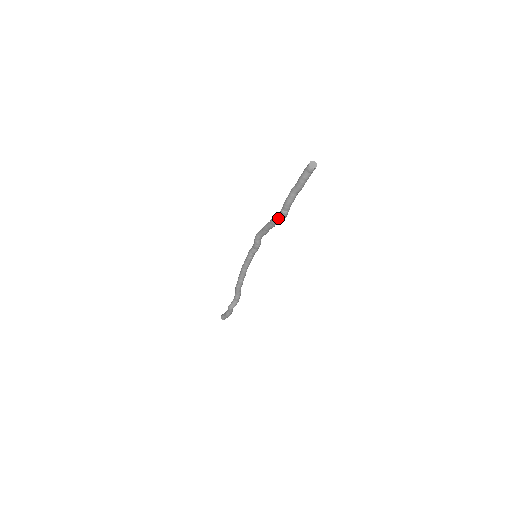
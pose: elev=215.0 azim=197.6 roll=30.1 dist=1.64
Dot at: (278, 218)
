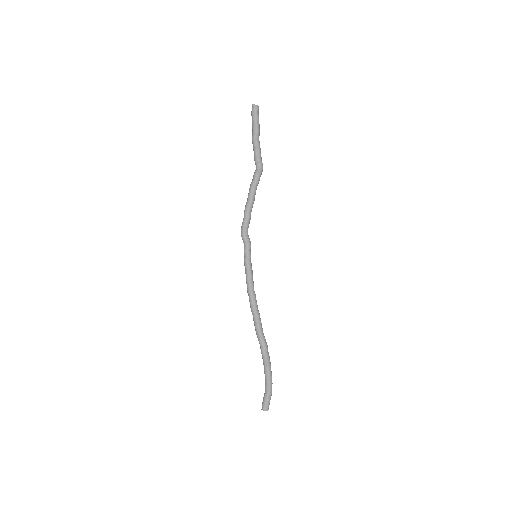
Dot at: (257, 179)
